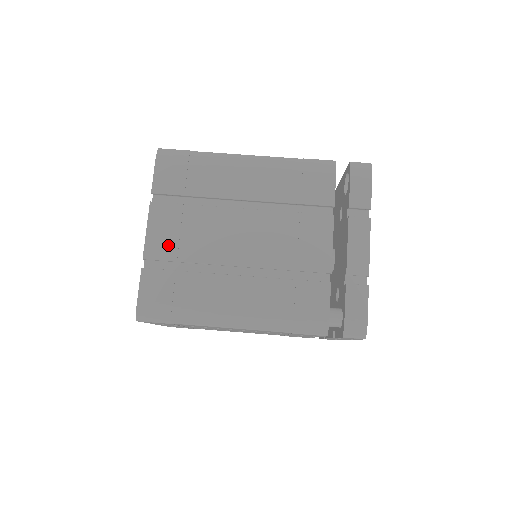
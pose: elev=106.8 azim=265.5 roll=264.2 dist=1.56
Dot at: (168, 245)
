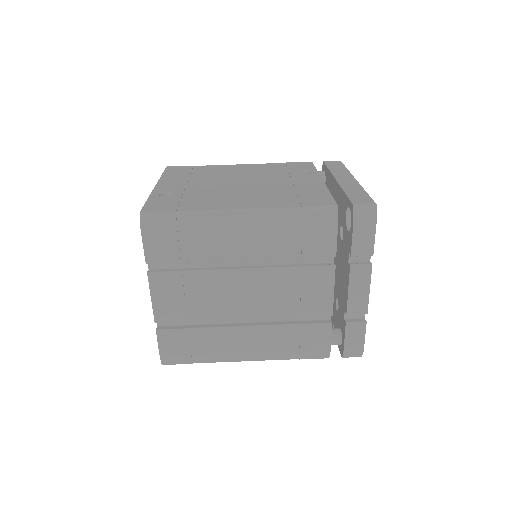
Dot at: (176, 309)
